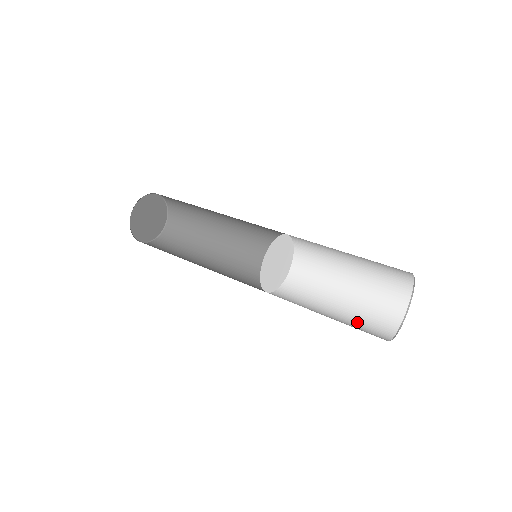
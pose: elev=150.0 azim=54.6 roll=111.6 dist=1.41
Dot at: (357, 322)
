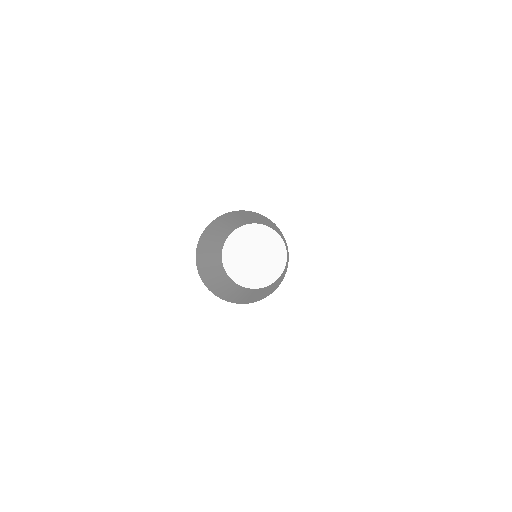
Dot at: (278, 283)
